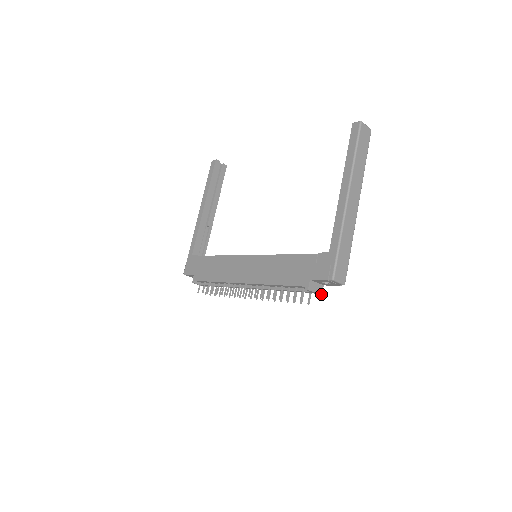
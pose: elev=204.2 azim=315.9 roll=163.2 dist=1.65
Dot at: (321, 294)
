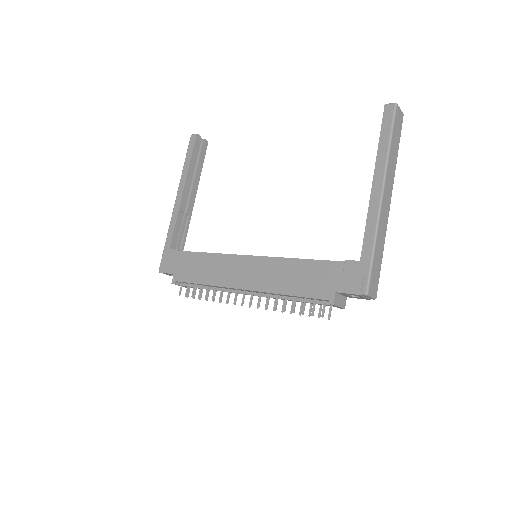
Dot at: (344, 308)
